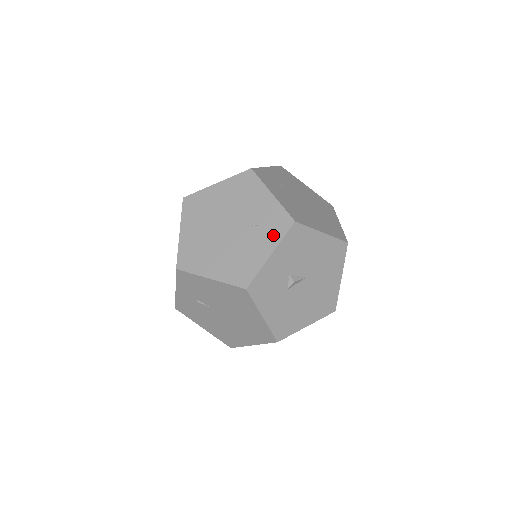
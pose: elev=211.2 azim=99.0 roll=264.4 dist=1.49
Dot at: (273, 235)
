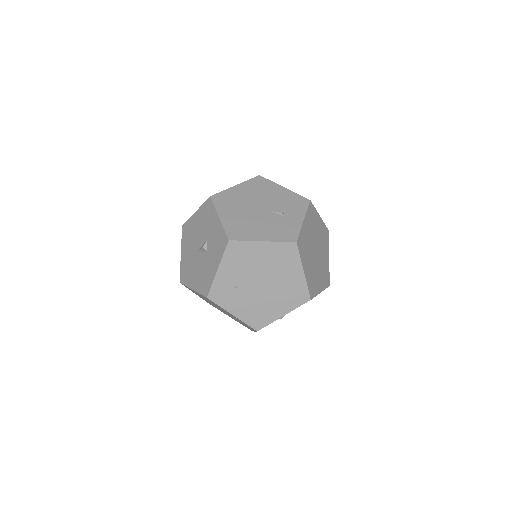
Dot at: (249, 327)
